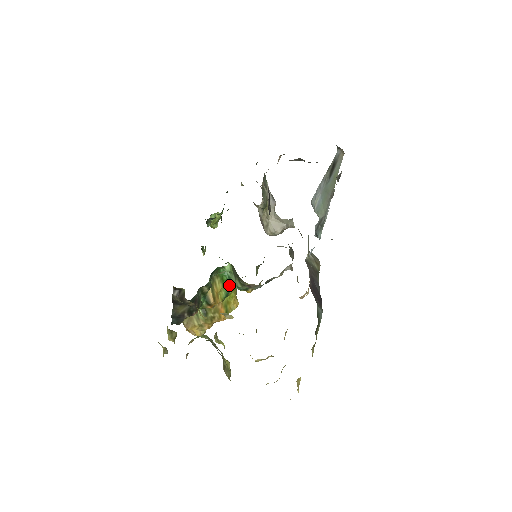
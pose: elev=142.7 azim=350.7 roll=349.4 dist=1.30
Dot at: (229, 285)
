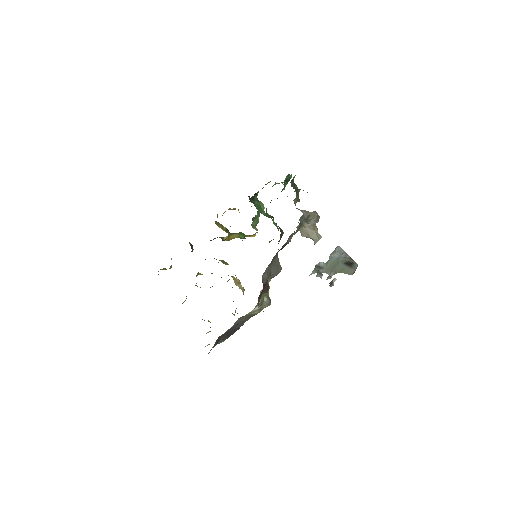
Dot at: occluded
